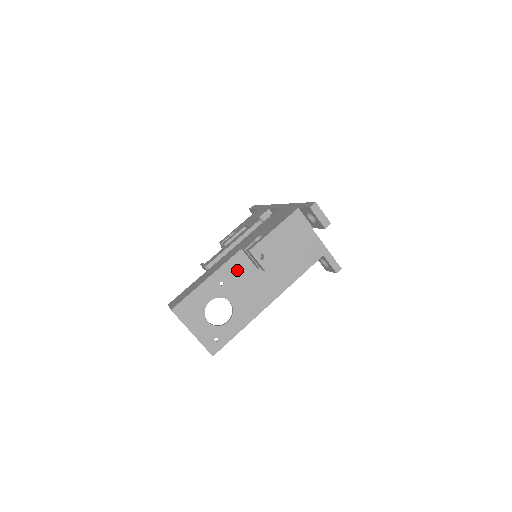
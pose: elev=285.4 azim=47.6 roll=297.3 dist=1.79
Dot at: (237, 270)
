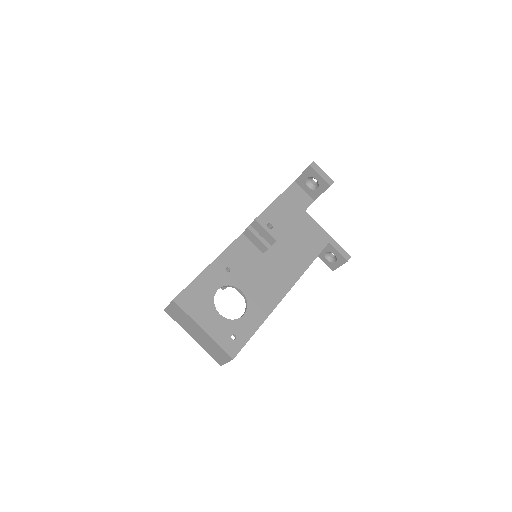
Dot at: (242, 255)
